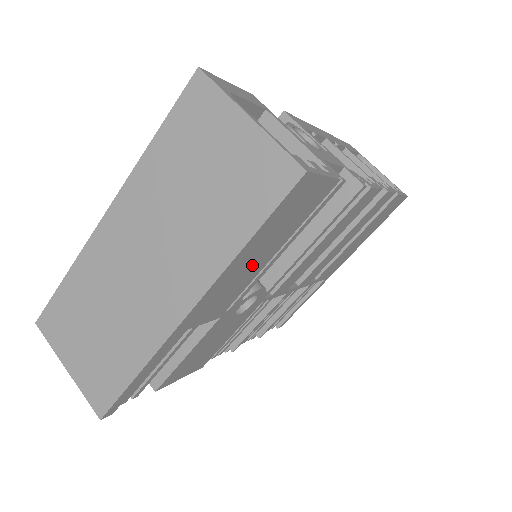
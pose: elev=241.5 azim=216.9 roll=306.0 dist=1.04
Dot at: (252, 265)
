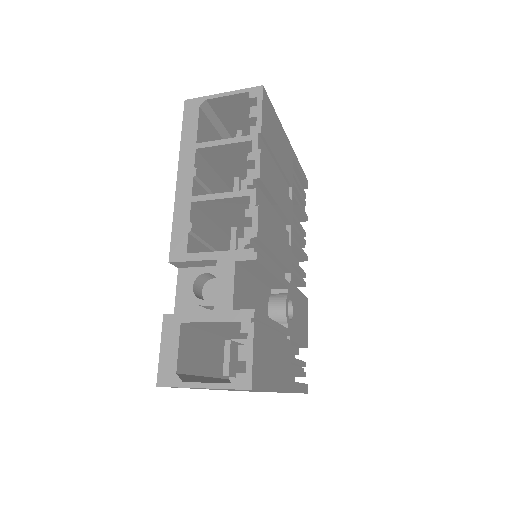
Dot at: (276, 357)
